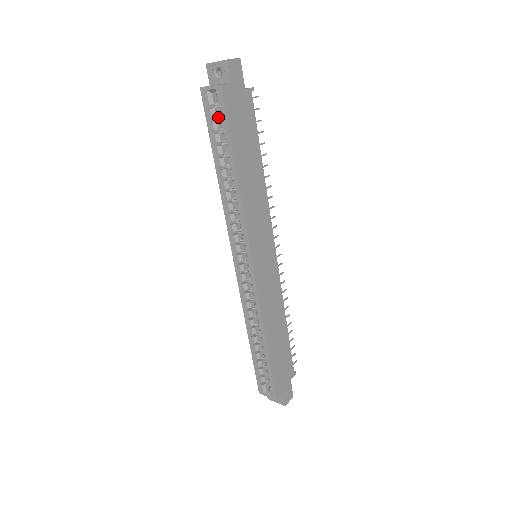
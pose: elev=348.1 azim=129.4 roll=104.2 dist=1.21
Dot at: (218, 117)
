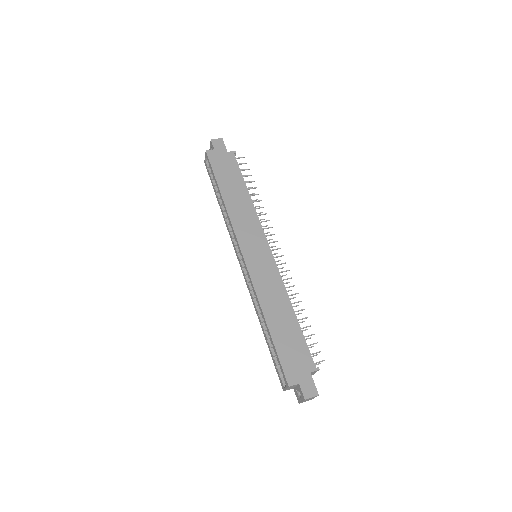
Dot at: occluded
